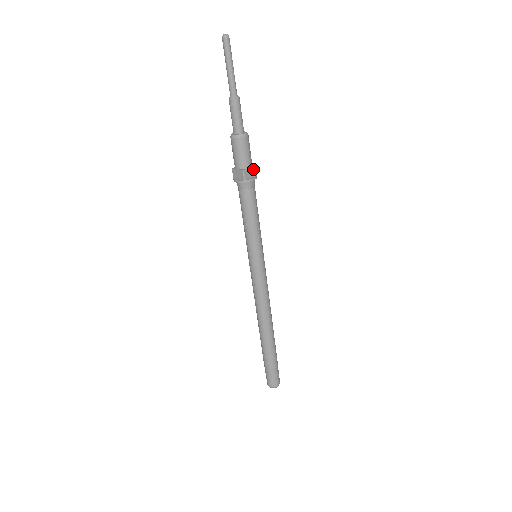
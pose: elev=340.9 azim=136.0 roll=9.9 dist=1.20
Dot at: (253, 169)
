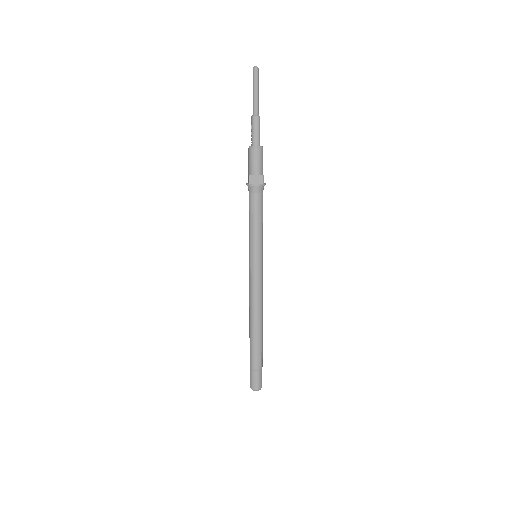
Dot at: occluded
